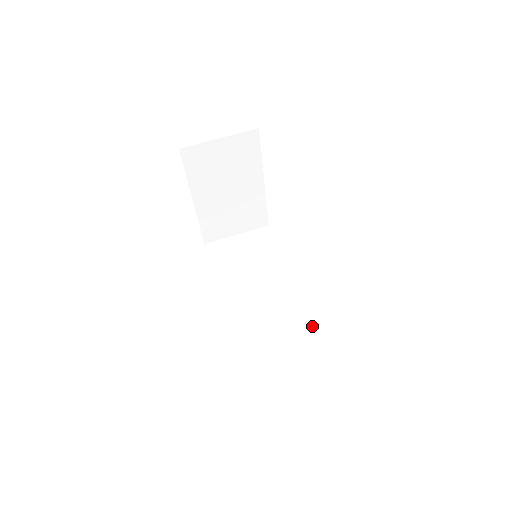
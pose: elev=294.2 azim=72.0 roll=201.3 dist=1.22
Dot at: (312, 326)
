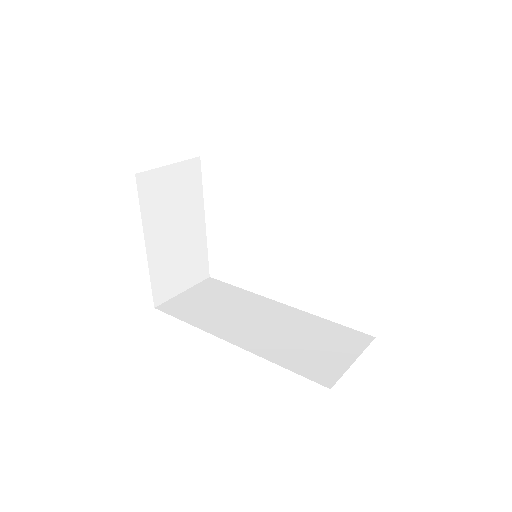
Dot at: (325, 321)
